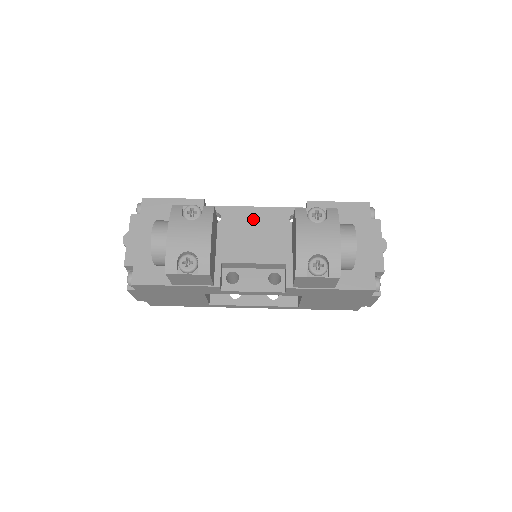
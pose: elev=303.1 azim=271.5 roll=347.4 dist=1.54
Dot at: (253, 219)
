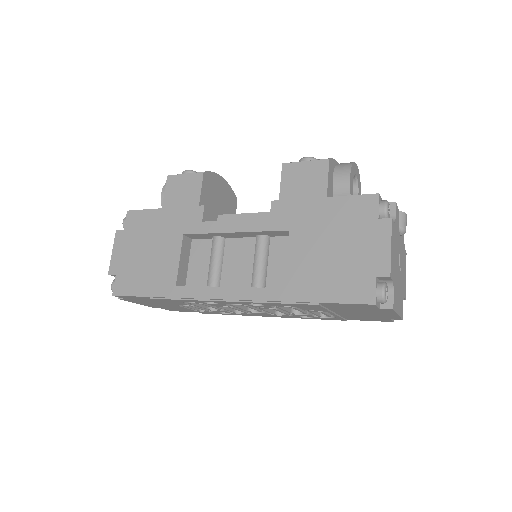
Dot at: occluded
